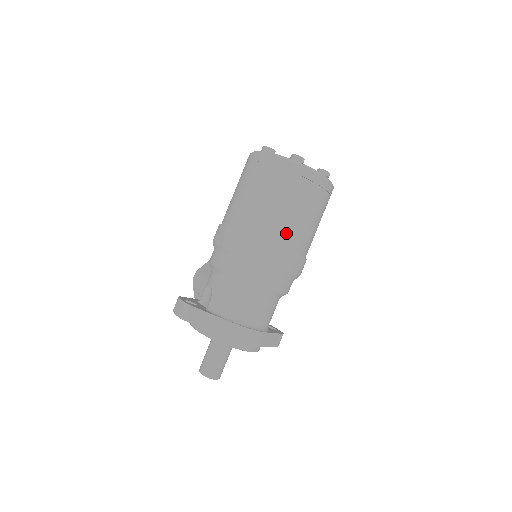
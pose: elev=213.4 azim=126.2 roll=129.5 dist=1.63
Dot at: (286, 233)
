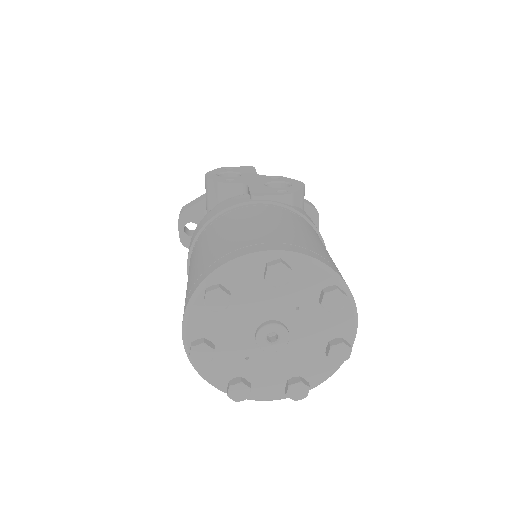
Dot at: occluded
